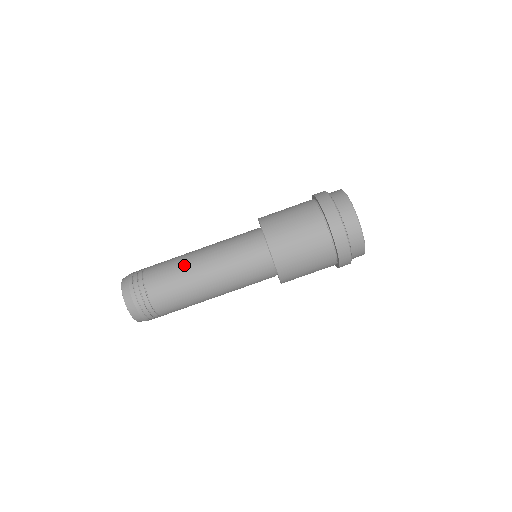
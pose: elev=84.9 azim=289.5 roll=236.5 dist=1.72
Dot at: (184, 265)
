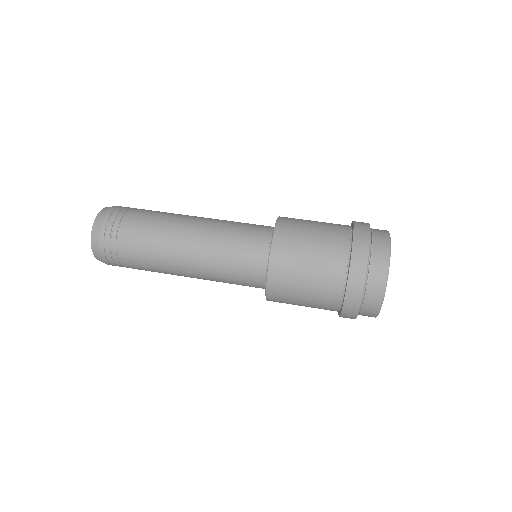
Dot at: occluded
